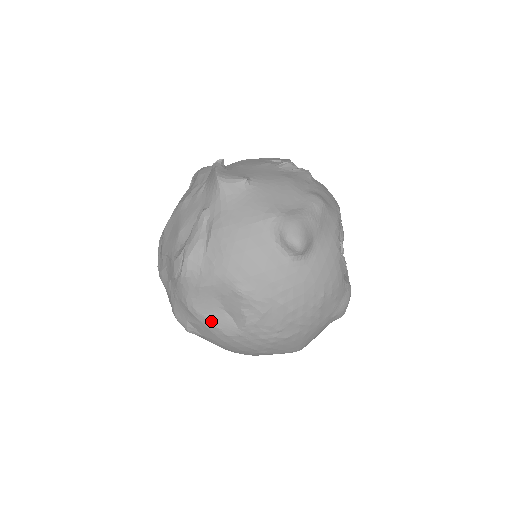
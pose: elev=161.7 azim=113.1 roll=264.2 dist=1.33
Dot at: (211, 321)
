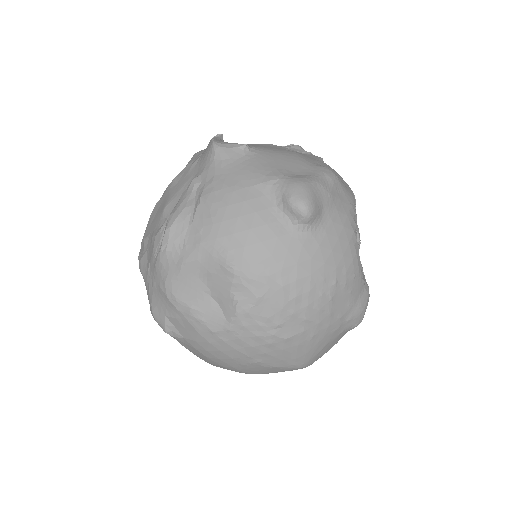
Dot at: (193, 311)
